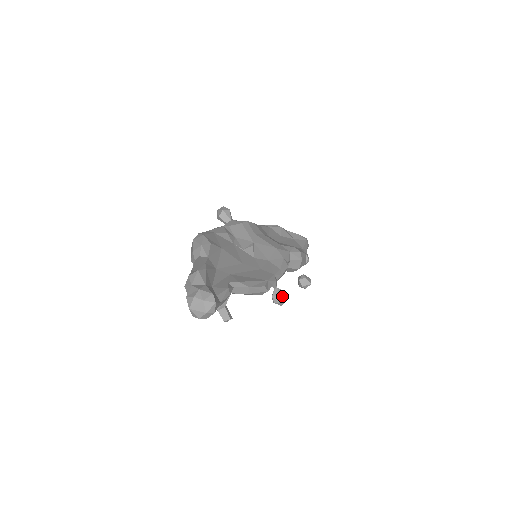
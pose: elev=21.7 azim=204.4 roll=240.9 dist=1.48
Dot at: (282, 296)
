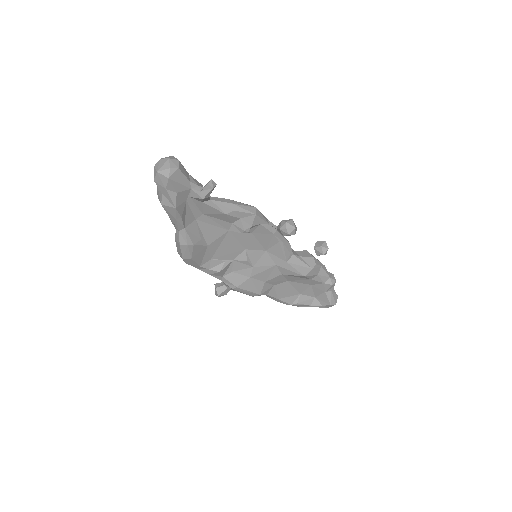
Dot at: (284, 220)
